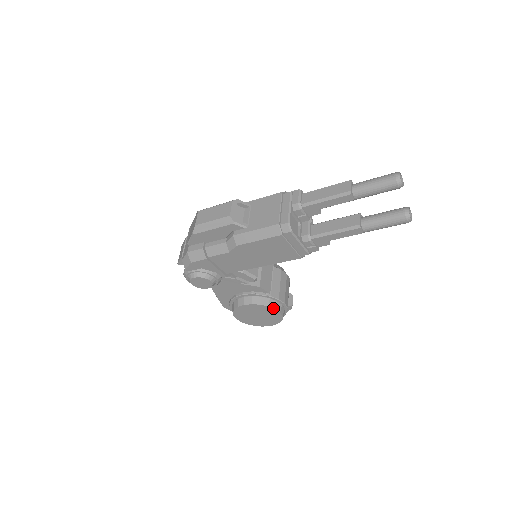
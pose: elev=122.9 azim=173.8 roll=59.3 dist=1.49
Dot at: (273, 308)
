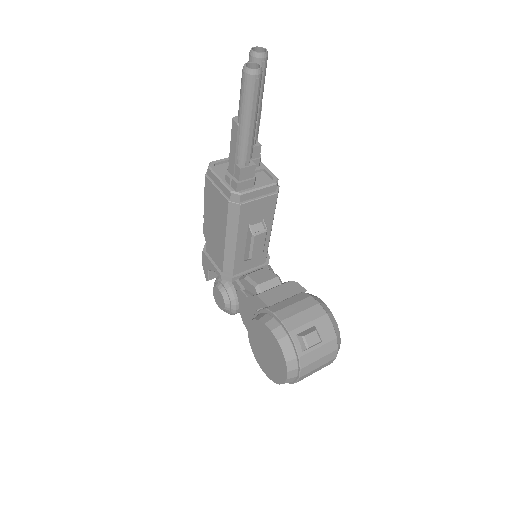
Dot at: (263, 323)
